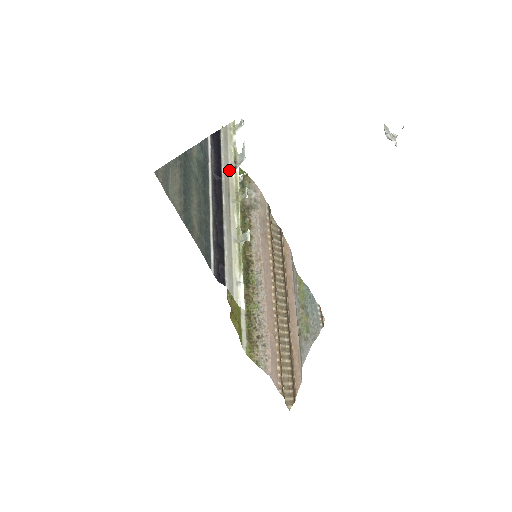
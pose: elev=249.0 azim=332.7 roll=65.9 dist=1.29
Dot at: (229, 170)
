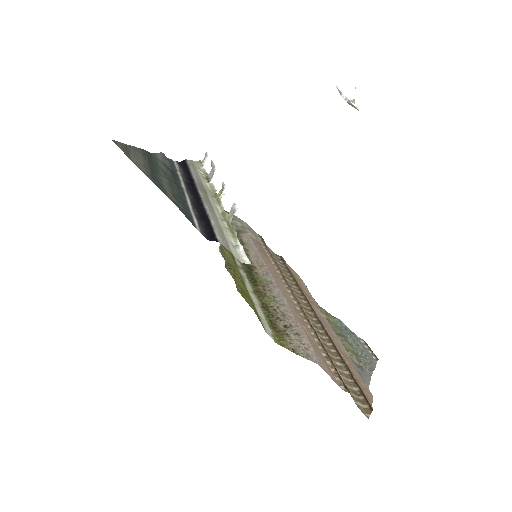
Dot at: (202, 181)
